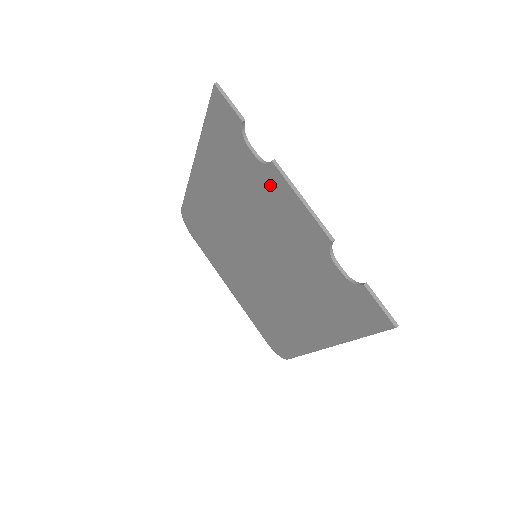
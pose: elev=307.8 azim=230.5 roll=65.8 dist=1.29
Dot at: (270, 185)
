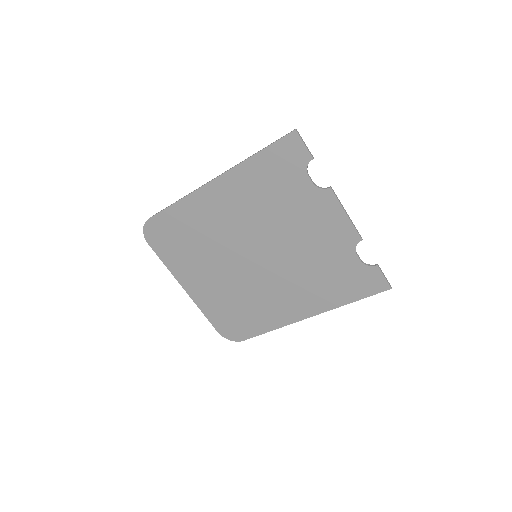
Dot at: (317, 203)
